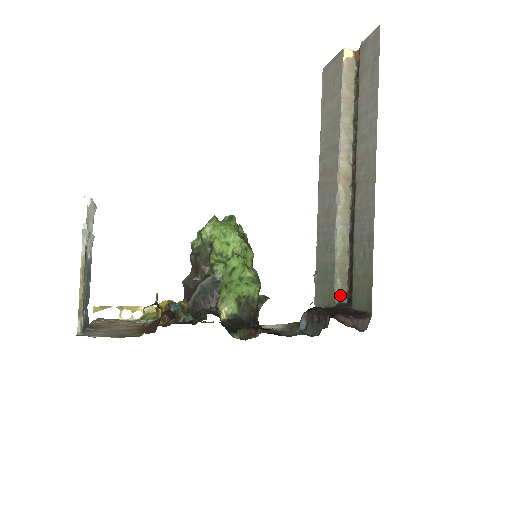
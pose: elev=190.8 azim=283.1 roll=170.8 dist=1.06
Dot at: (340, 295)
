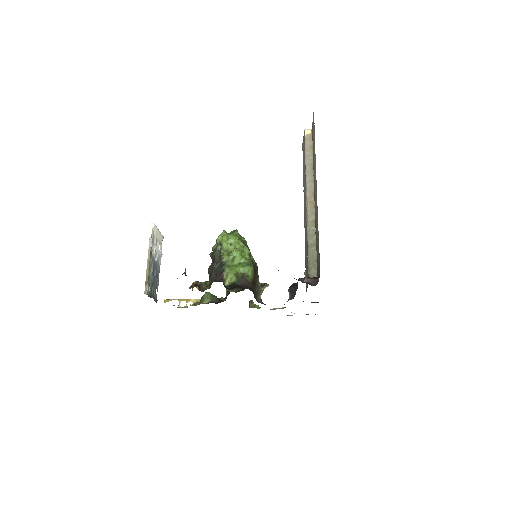
Dot at: (312, 275)
